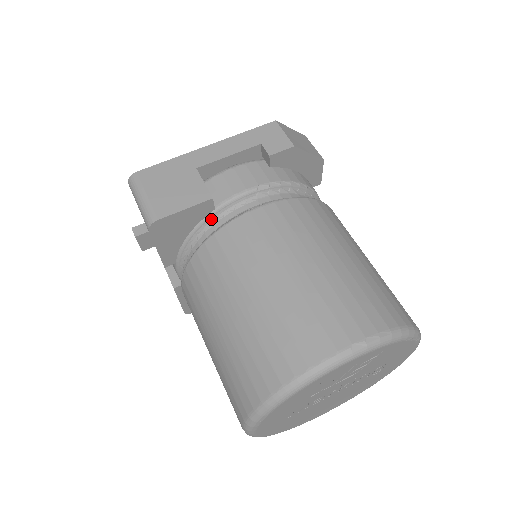
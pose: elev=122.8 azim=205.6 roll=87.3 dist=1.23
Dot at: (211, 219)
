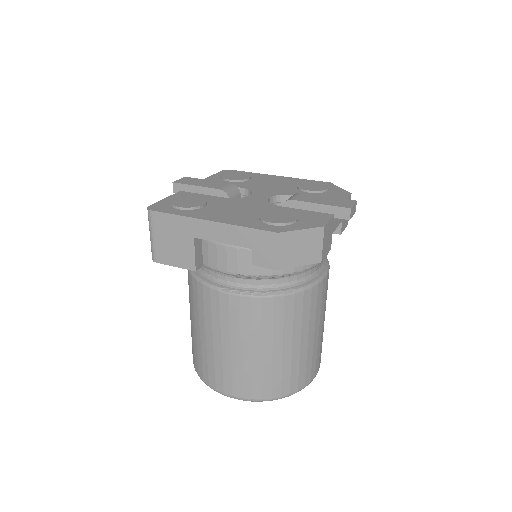
Dot at: occluded
